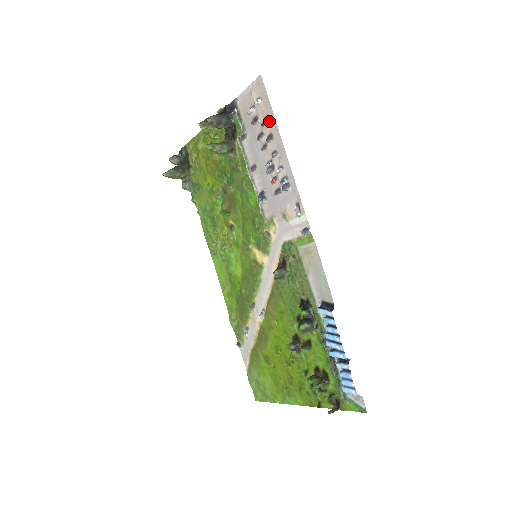
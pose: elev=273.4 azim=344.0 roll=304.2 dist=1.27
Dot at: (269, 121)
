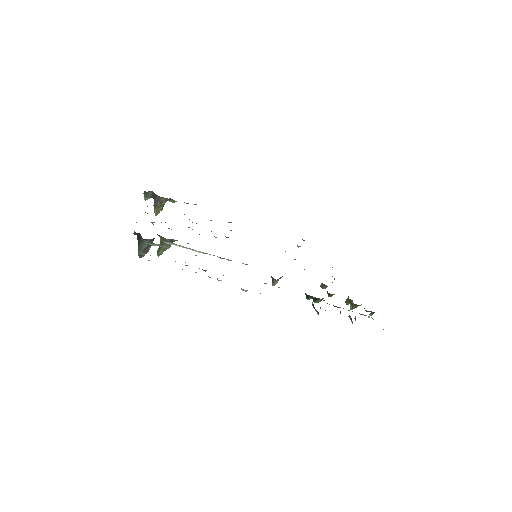
Dot at: occluded
